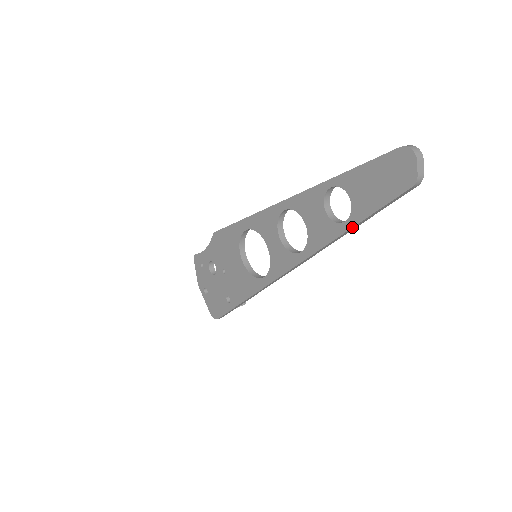
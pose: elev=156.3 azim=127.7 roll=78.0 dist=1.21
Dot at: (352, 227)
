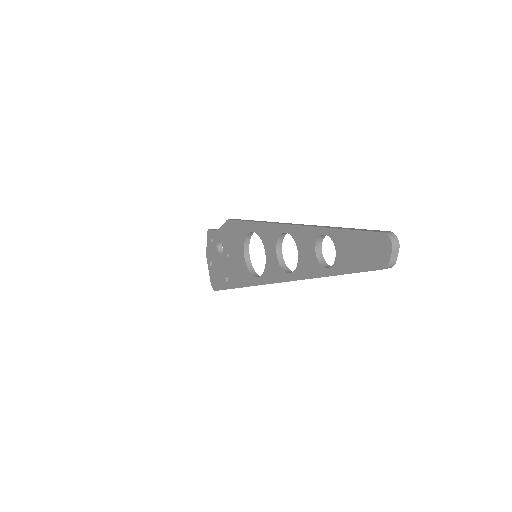
Dot at: (332, 275)
